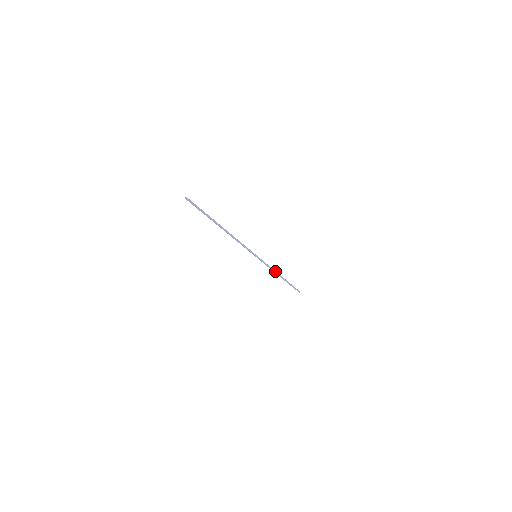
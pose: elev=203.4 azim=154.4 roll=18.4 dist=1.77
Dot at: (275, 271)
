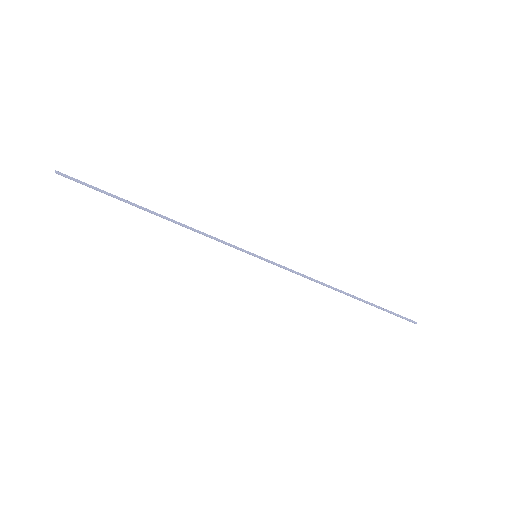
Dot at: (321, 282)
